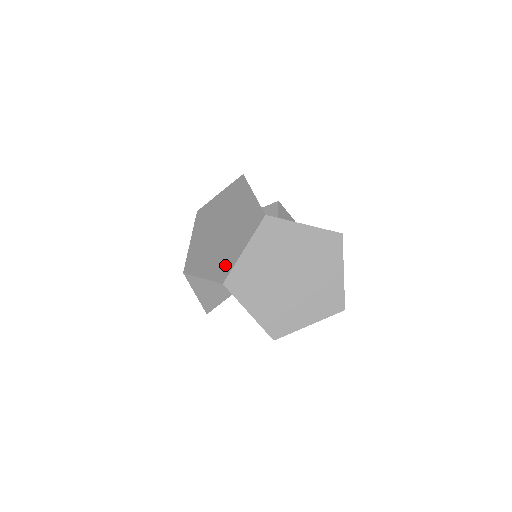
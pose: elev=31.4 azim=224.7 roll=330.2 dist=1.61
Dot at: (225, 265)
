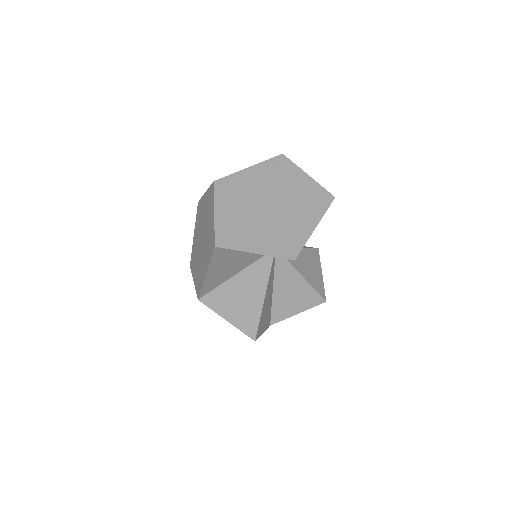
Dot at: (211, 239)
